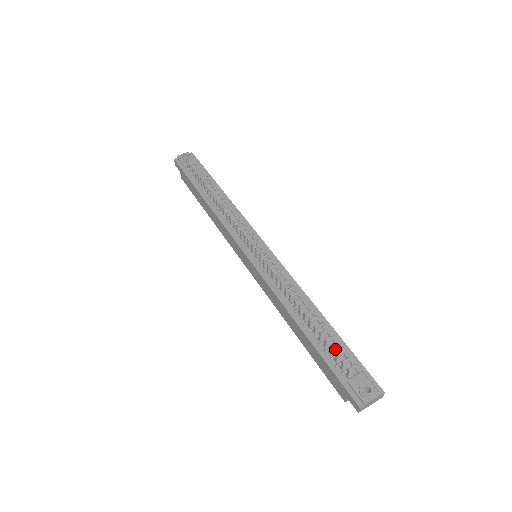
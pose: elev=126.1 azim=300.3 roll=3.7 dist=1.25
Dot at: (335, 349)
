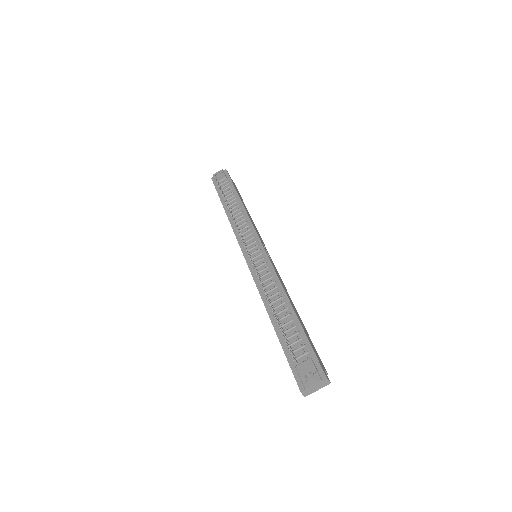
Dot at: (294, 338)
